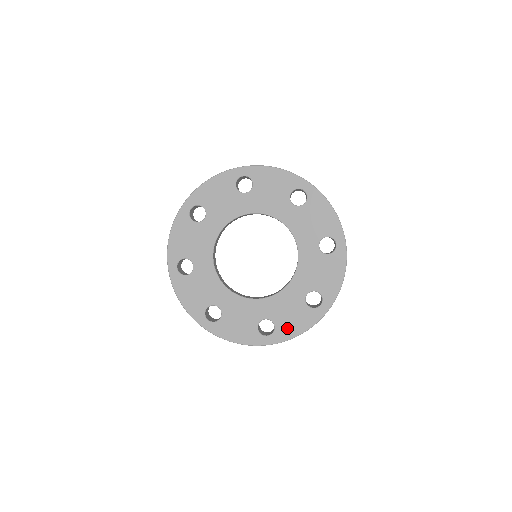
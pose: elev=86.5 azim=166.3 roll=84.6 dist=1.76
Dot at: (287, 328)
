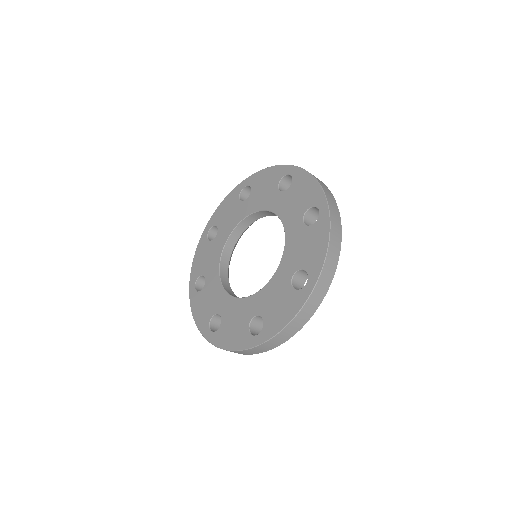
Dot at: (225, 335)
